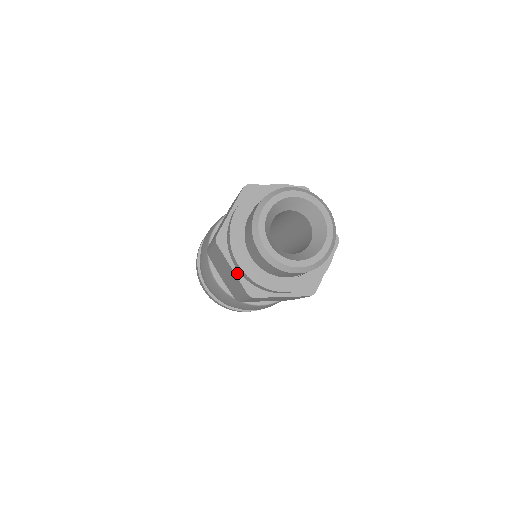
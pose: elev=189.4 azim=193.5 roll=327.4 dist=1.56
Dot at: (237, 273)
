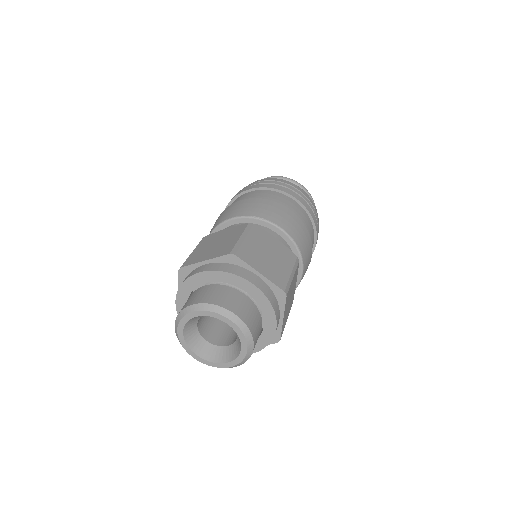
Dot at: occluded
